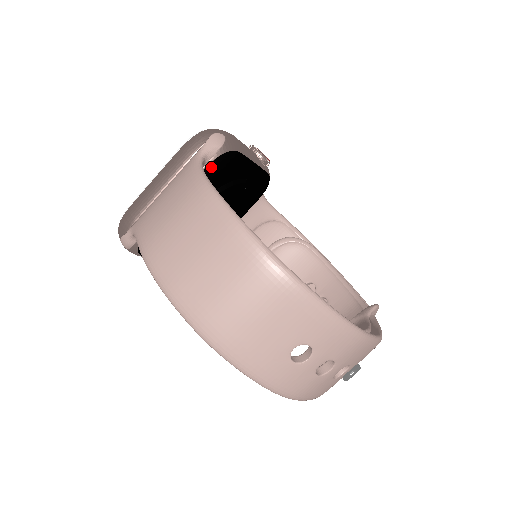
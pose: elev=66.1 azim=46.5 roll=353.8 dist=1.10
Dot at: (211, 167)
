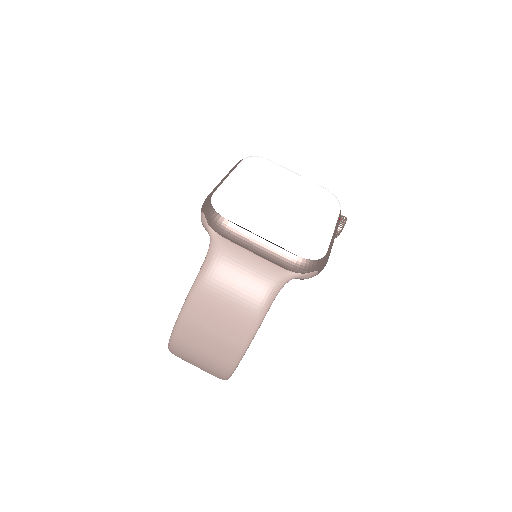
Dot at: occluded
